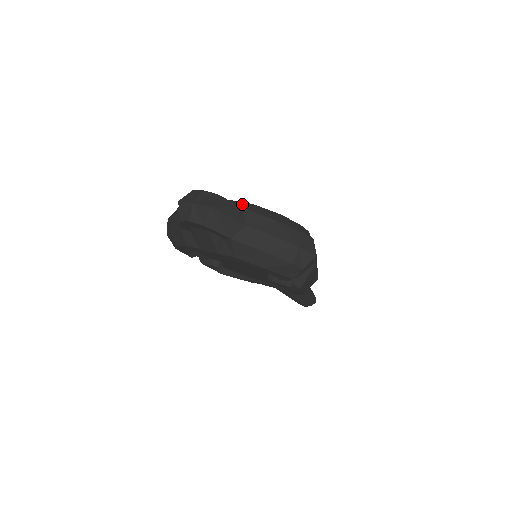
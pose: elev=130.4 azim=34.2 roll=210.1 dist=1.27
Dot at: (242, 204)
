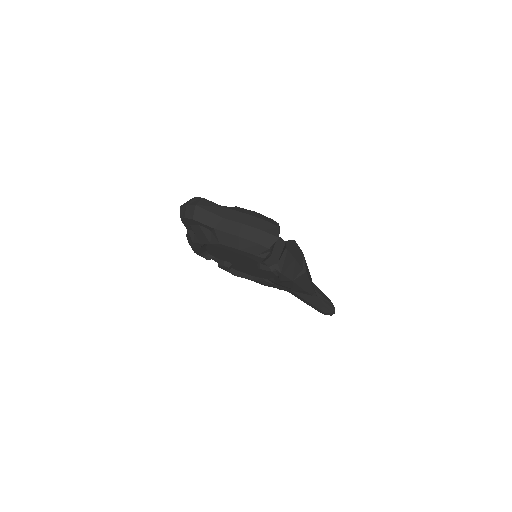
Dot at: occluded
